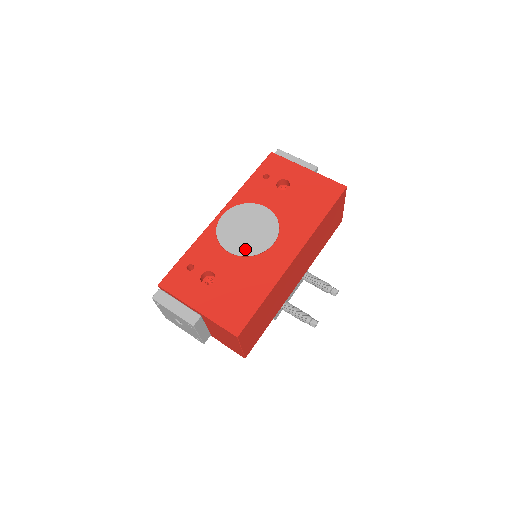
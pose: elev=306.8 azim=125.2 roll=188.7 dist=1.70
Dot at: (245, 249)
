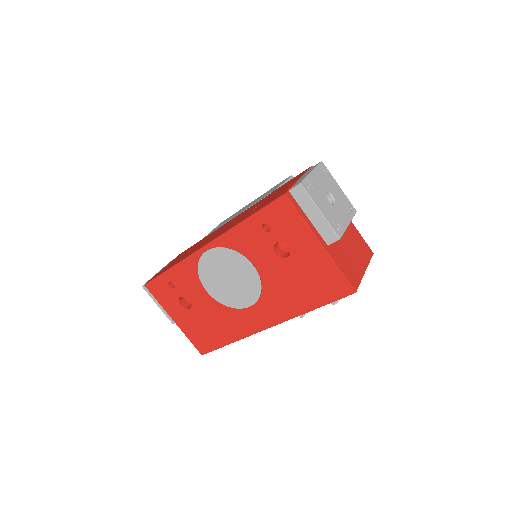
Dot at: (222, 297)
